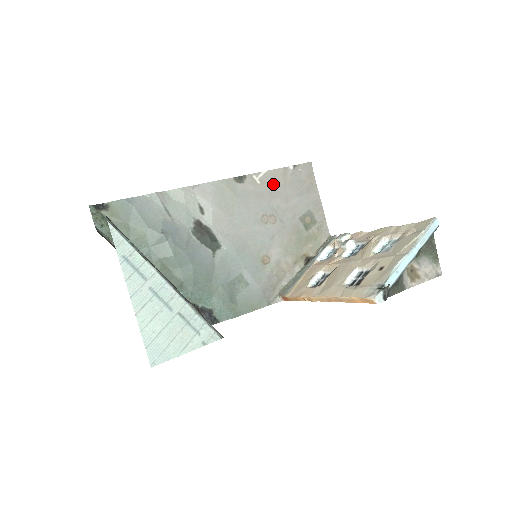
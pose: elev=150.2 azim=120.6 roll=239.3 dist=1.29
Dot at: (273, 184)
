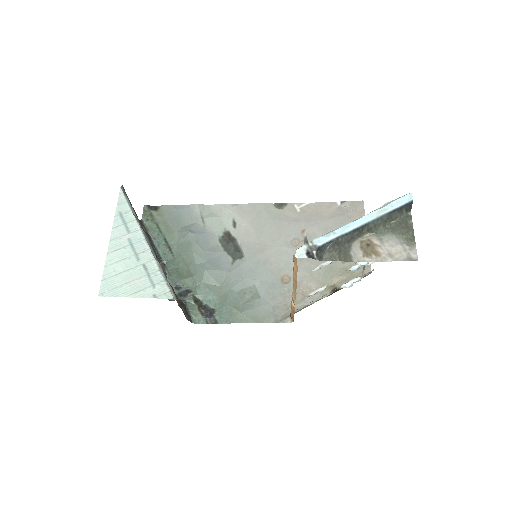
Dot at: (314, 214)
